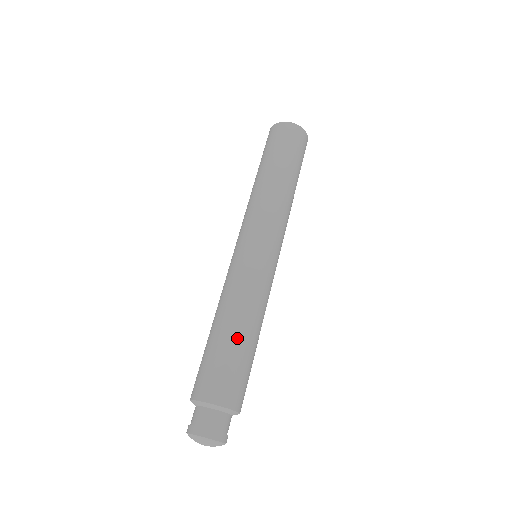
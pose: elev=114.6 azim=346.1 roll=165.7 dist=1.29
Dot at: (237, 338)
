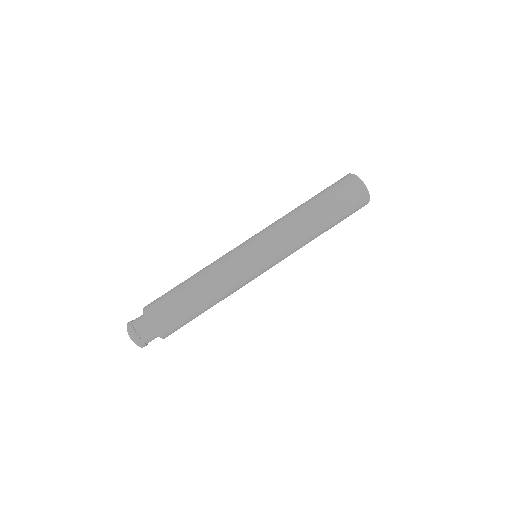
Dot at: (189, 291)
